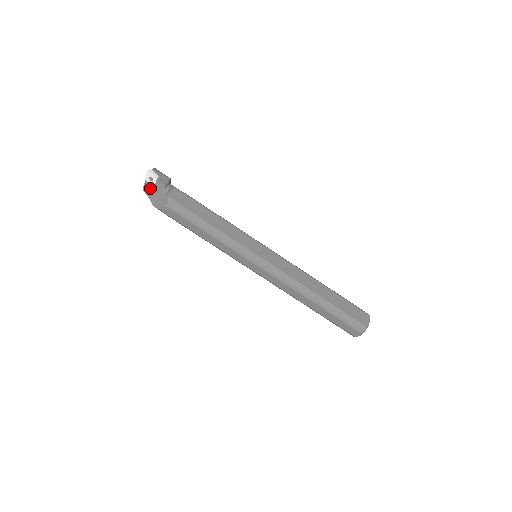
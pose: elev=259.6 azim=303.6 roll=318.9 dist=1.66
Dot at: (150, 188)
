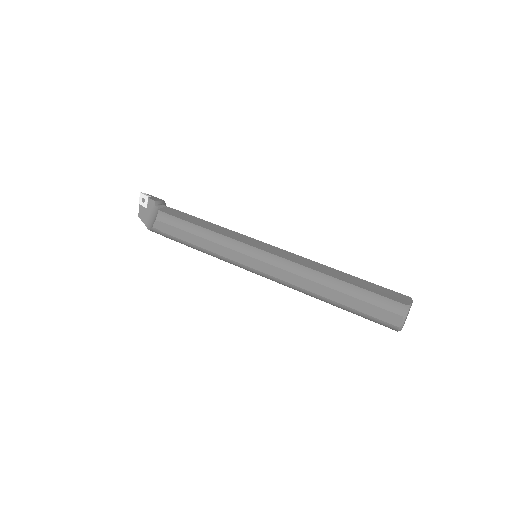
Dot at: (144, 211)
